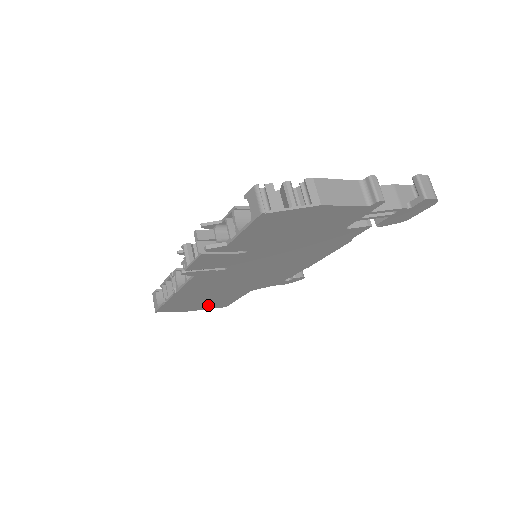
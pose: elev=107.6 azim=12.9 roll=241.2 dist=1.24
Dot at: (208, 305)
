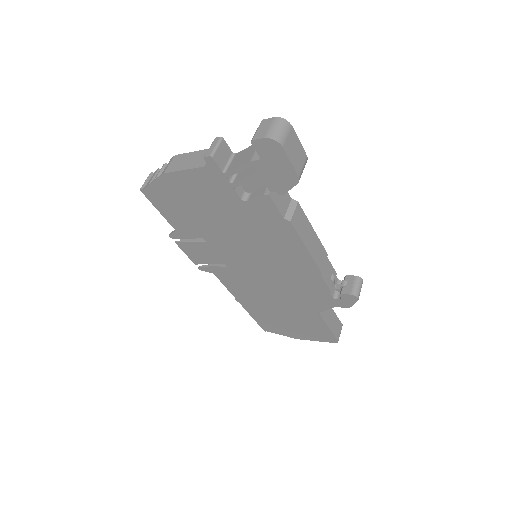
Dot at: (308, 332)
